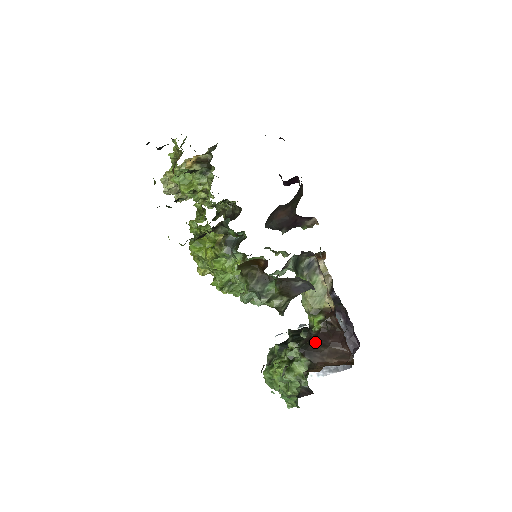
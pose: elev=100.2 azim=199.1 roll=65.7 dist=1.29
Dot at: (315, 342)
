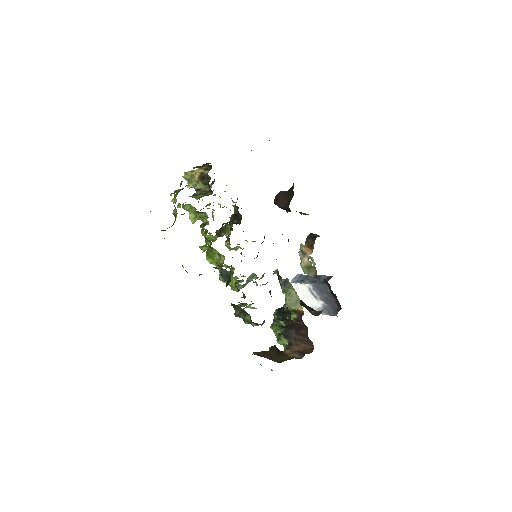
Dot at: (292, 330)
